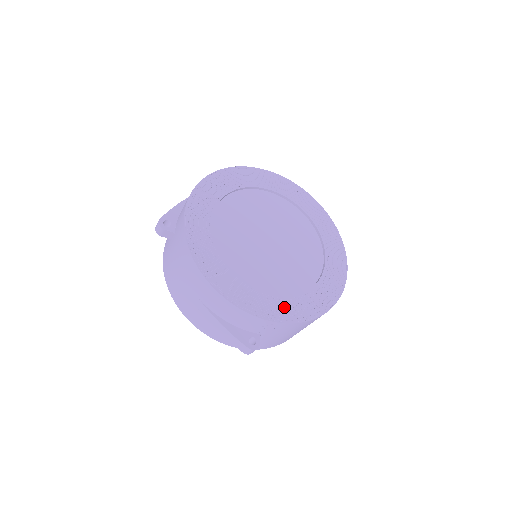
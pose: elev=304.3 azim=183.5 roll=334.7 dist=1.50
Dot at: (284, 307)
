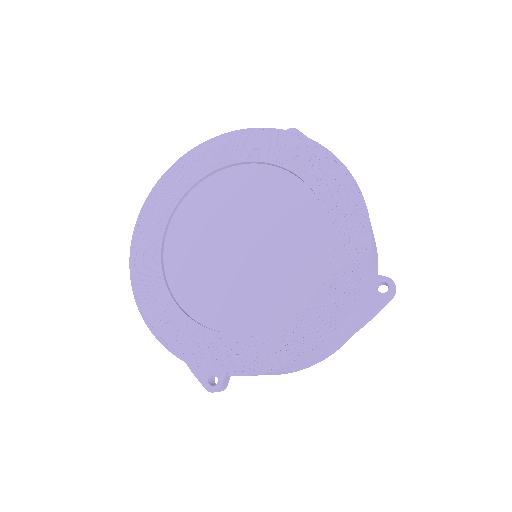
Dot at: (228, 351)
